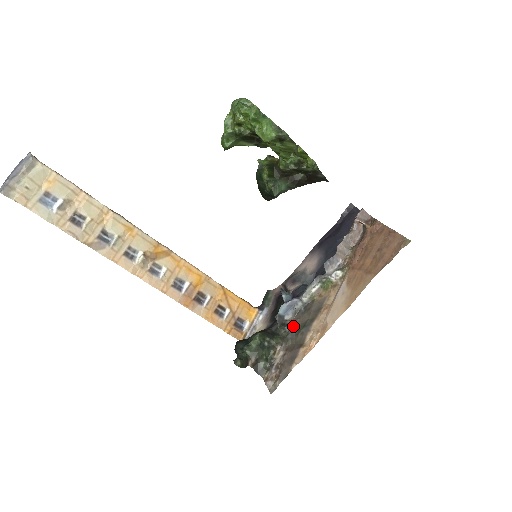
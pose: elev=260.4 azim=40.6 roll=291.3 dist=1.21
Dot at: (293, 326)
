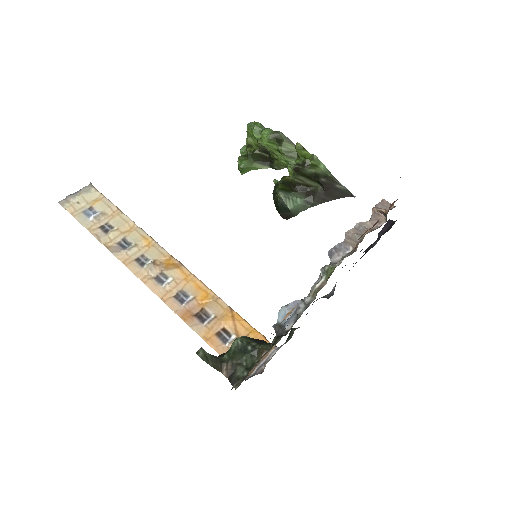
Dot at: occluded
